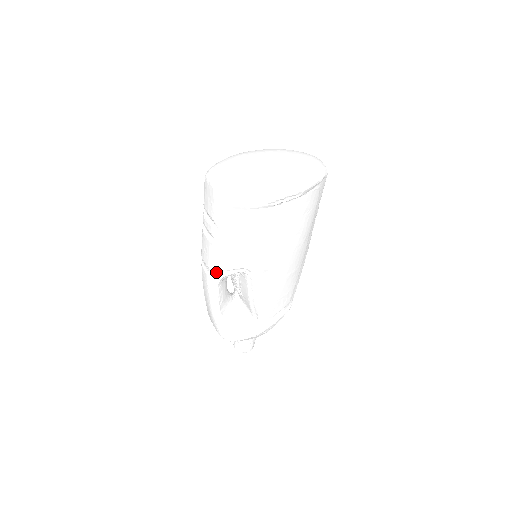
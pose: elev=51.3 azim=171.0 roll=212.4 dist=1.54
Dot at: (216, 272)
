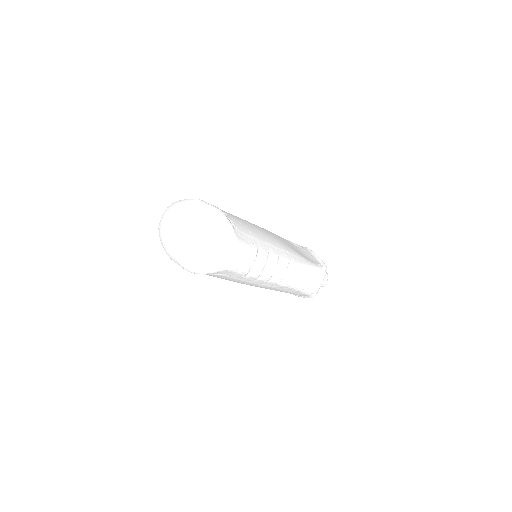
Dot at: occluded
